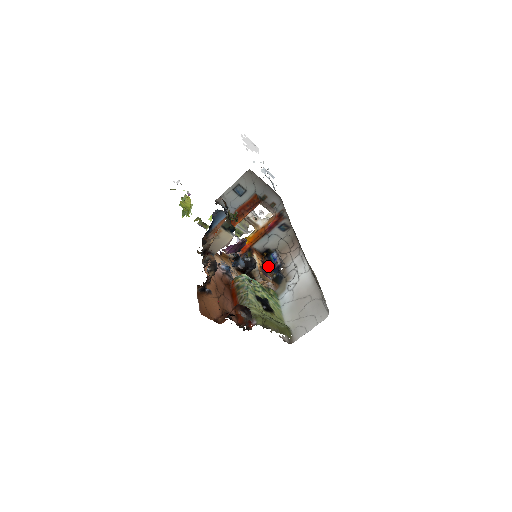
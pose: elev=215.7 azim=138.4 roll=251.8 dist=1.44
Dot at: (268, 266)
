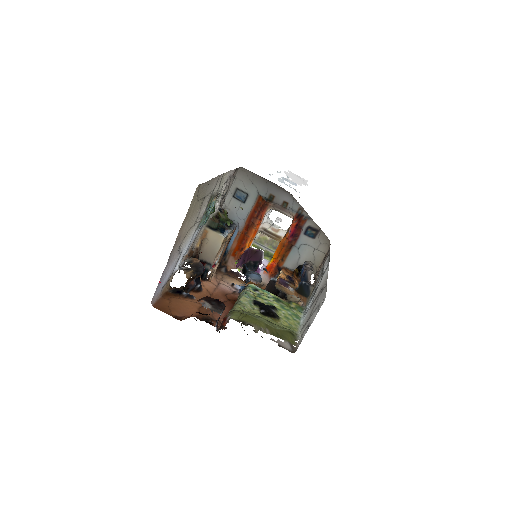
Dot at: (299, 282)
